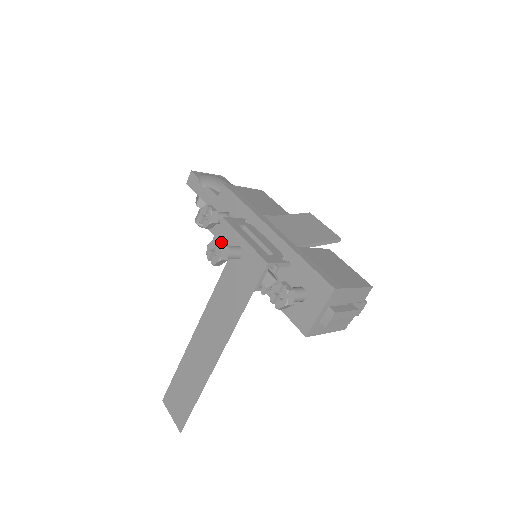
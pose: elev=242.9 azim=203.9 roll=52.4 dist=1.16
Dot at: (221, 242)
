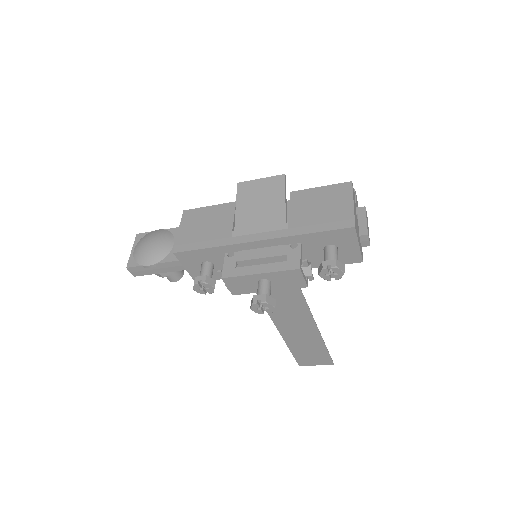
Dot at: (259, 299)
